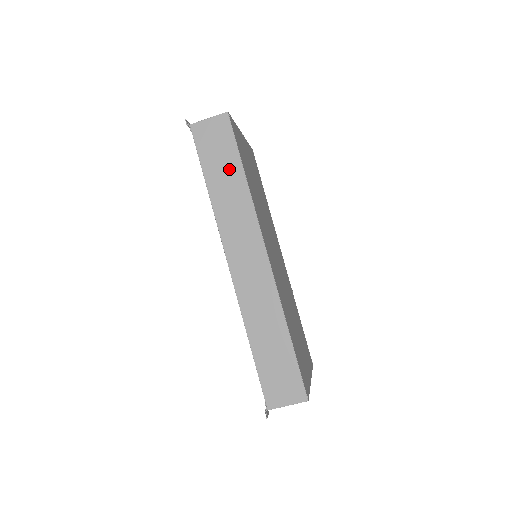
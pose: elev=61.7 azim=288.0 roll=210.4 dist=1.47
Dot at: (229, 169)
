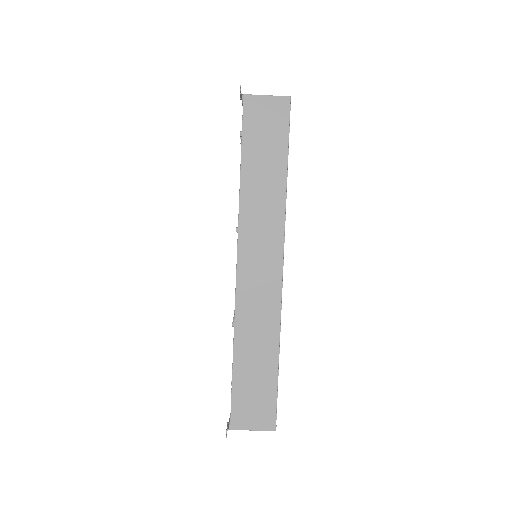
Dot at: (272, 161)
